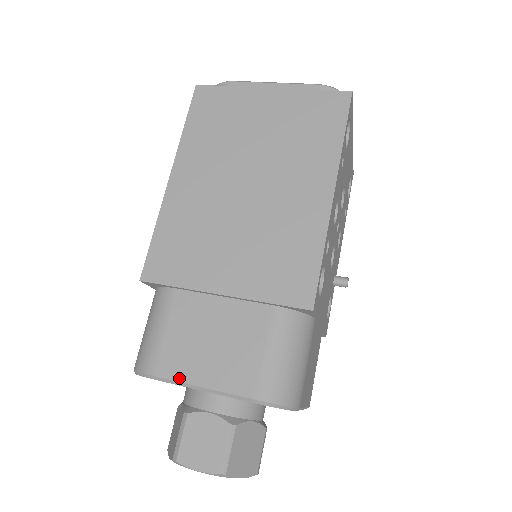
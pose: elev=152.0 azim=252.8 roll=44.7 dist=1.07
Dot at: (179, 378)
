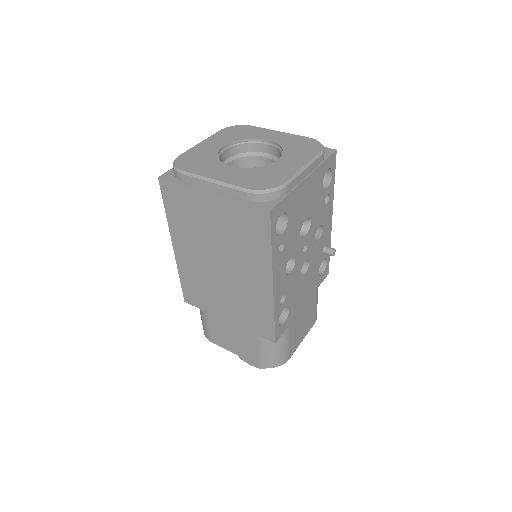
Dot at: (223, 347)
